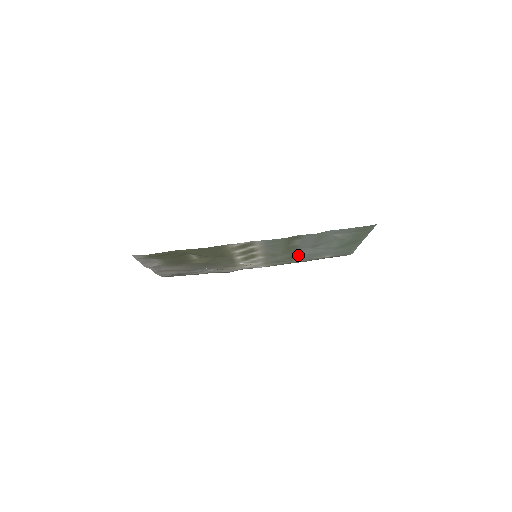
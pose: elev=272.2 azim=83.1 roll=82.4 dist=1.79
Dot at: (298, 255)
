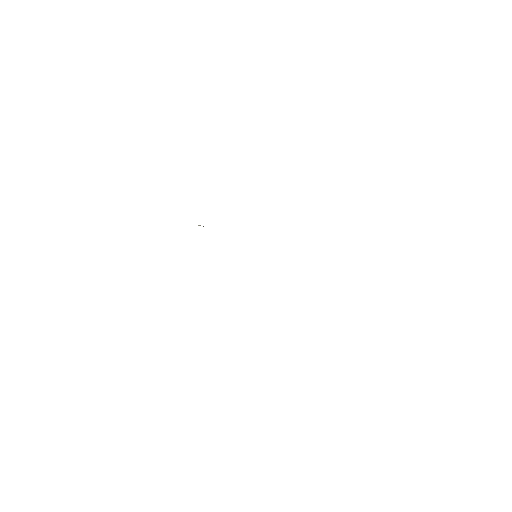
Dot at: occluded
